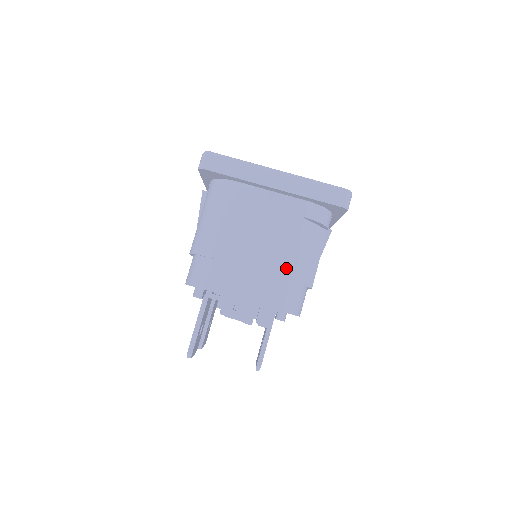
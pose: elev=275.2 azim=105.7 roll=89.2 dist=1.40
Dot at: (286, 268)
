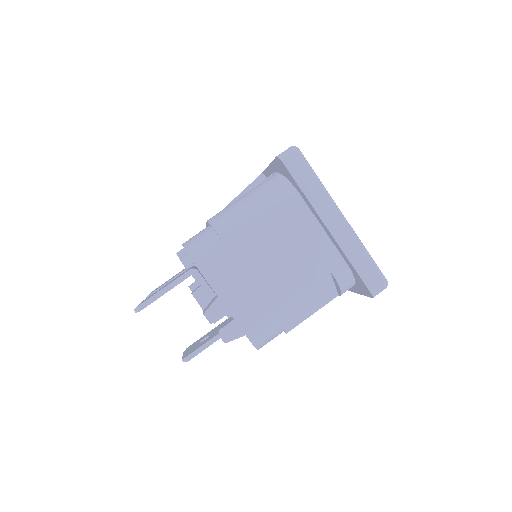
Dot at: (281, 304)
